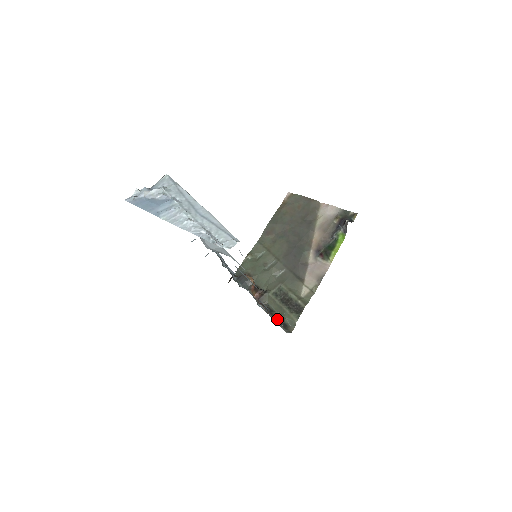
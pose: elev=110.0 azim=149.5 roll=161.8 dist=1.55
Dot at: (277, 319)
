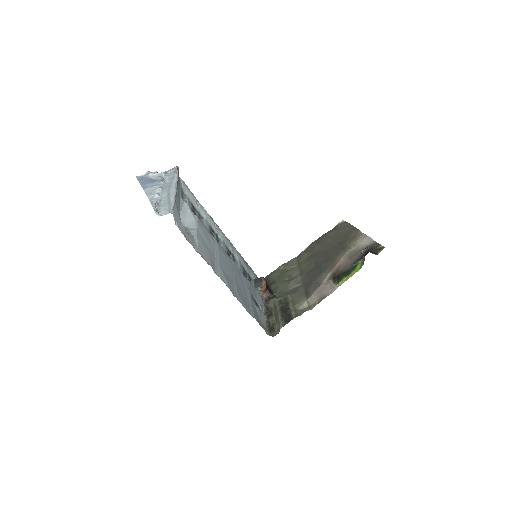
Dot at: (270, 322)
